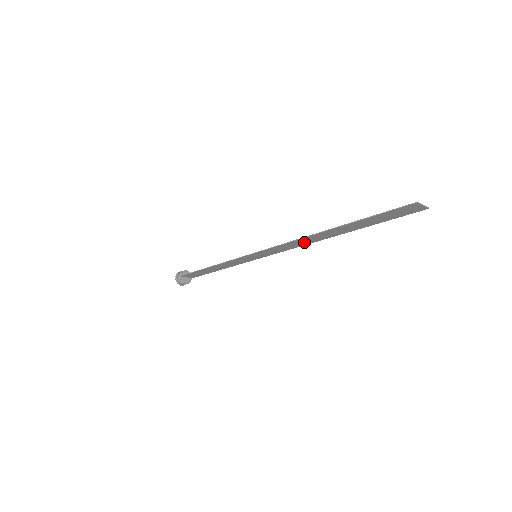
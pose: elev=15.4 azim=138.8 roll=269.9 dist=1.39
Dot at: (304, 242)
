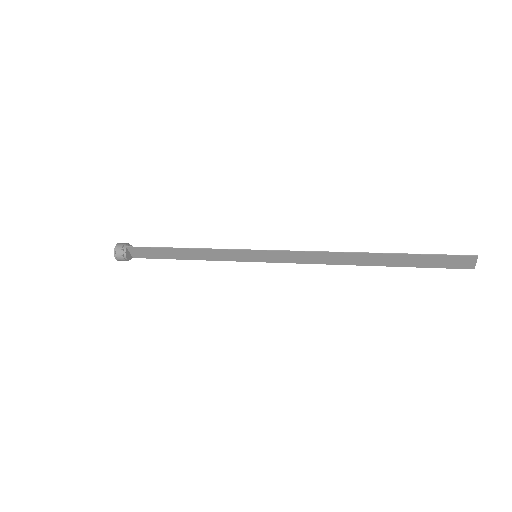
Dot at: (328, 259)
